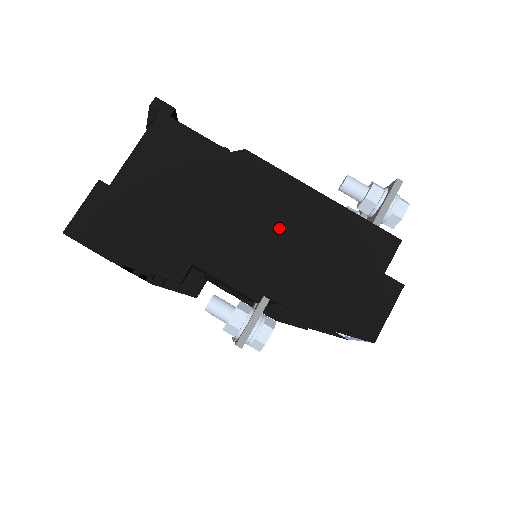
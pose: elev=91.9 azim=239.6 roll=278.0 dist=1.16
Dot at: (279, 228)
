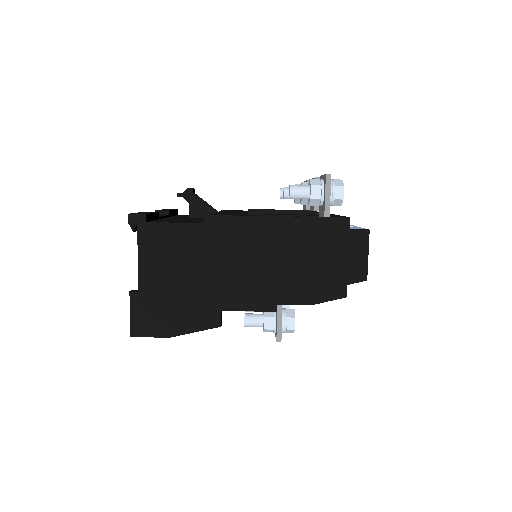
Dot at: (263, 257)
